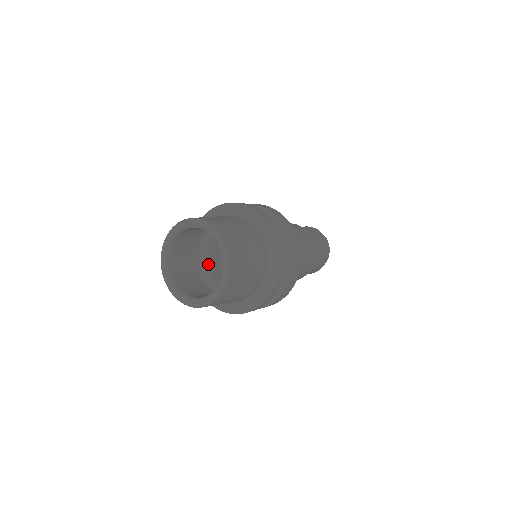
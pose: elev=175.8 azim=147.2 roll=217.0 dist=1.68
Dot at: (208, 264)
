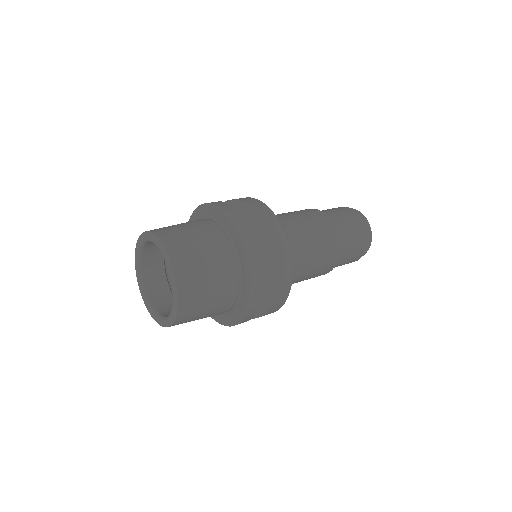
Dot at: occluded
